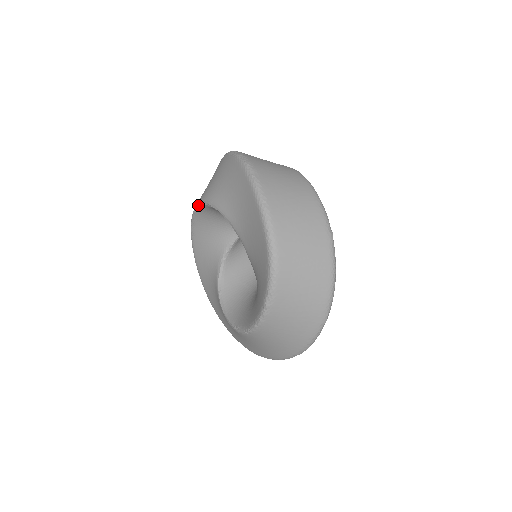
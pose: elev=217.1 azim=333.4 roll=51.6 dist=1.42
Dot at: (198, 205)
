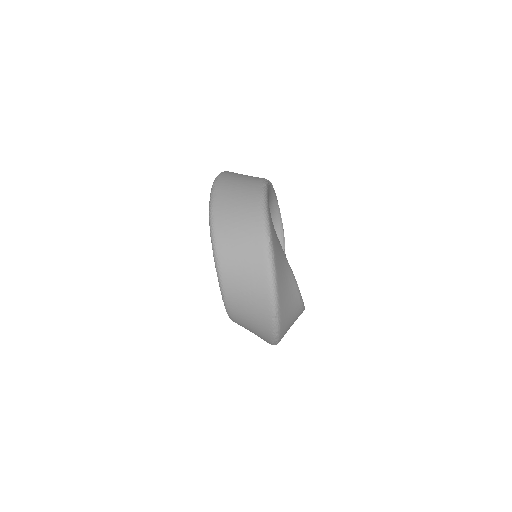
Dot at: occluded
